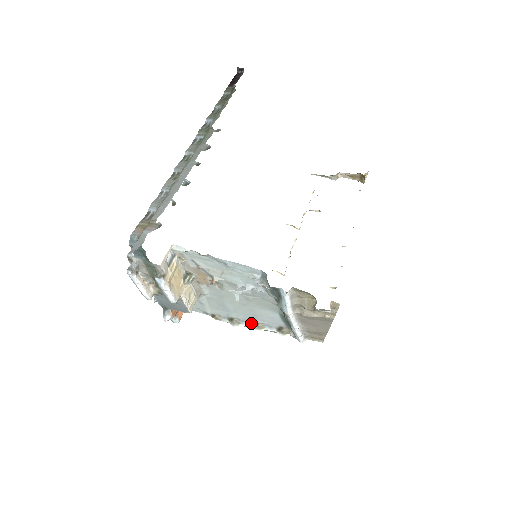
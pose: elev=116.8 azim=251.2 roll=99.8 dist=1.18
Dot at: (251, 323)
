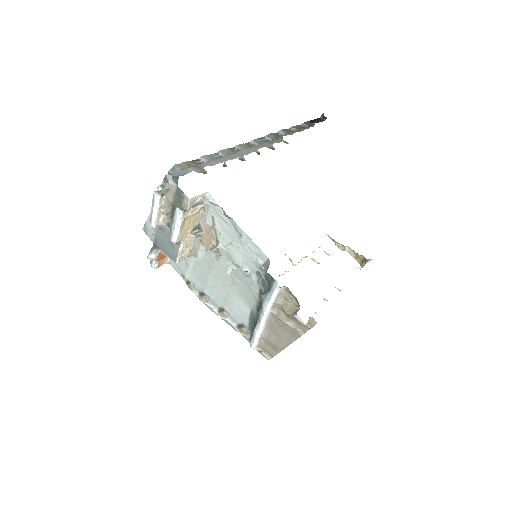
Dot at: (218, 307)
